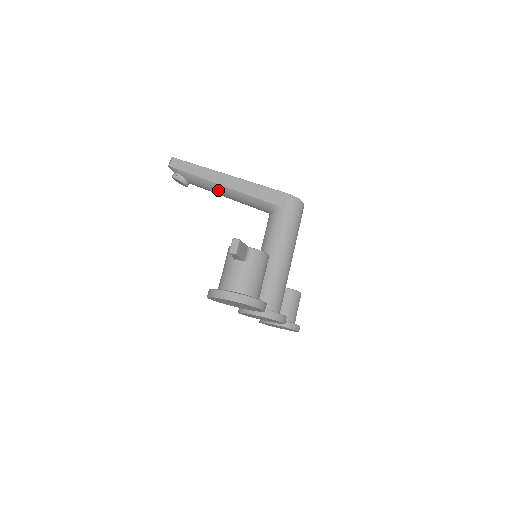
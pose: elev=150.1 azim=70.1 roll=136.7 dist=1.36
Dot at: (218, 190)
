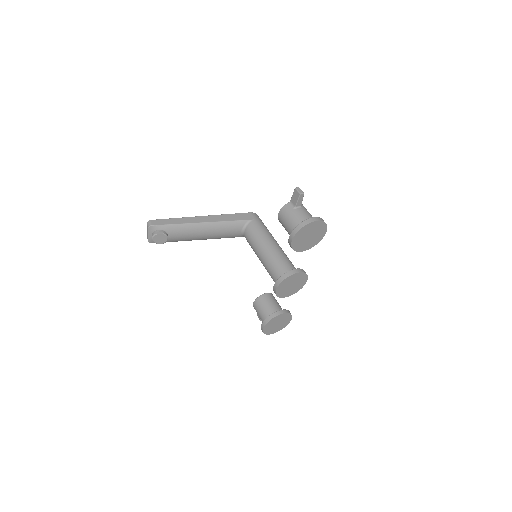
Dot at: (199, 229)
